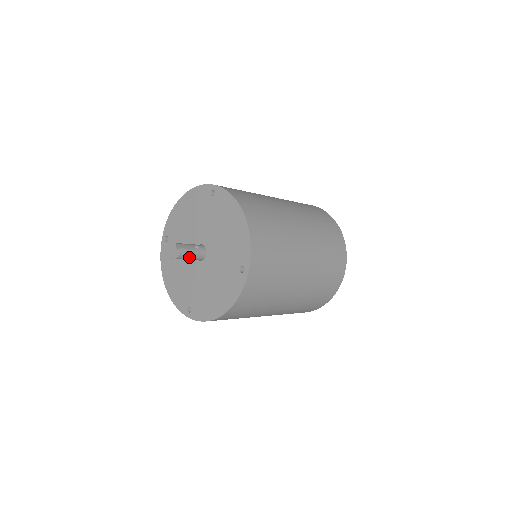
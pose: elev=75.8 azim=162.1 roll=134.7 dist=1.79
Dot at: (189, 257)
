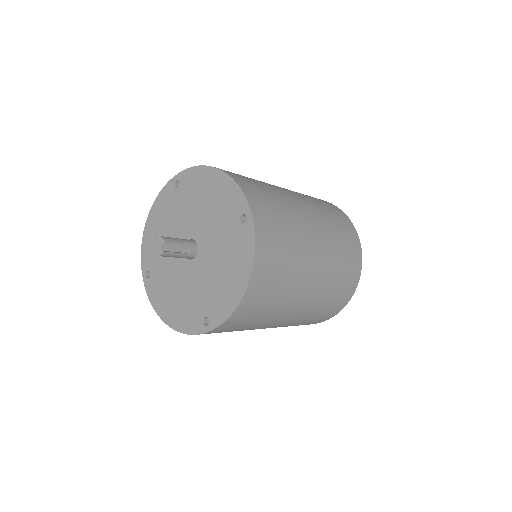
Dot at: (171, 256)
